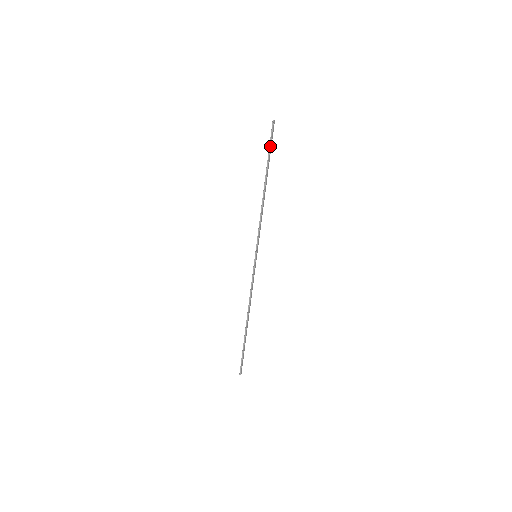
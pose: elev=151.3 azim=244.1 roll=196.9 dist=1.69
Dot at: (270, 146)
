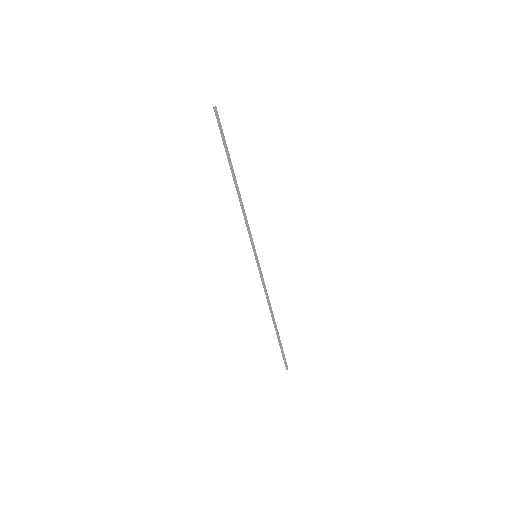
Dot at: (222, 137)
